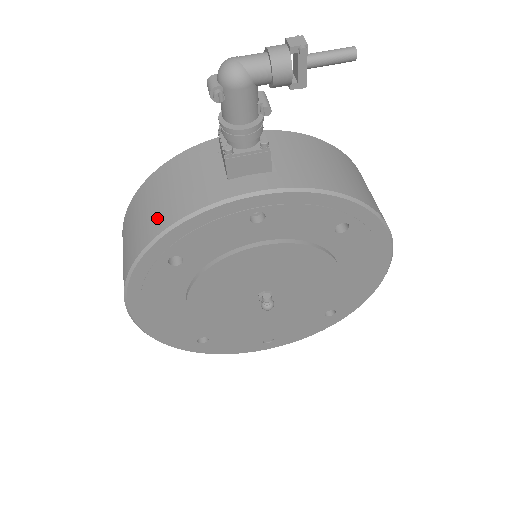
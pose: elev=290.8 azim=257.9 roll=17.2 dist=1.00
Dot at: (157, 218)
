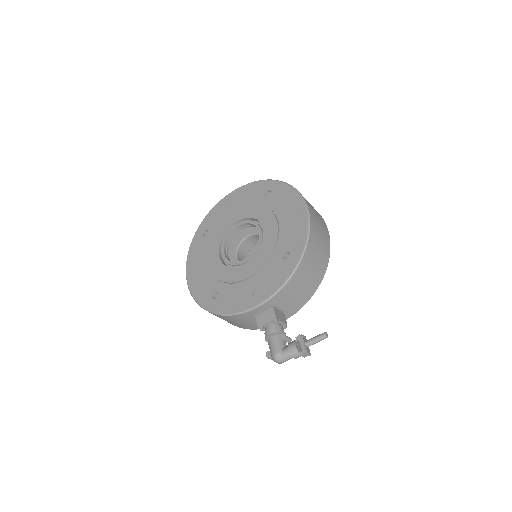
Dot at: (236, 325)
